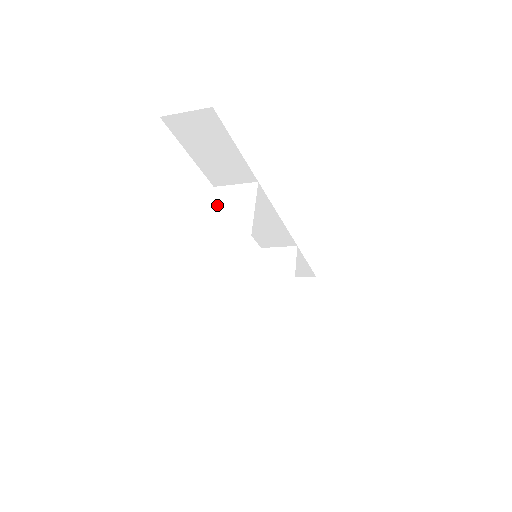
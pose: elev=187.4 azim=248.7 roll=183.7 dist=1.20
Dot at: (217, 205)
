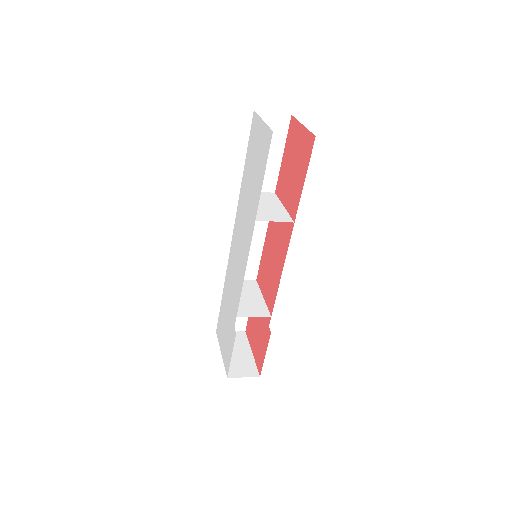
Dot at: occluded
